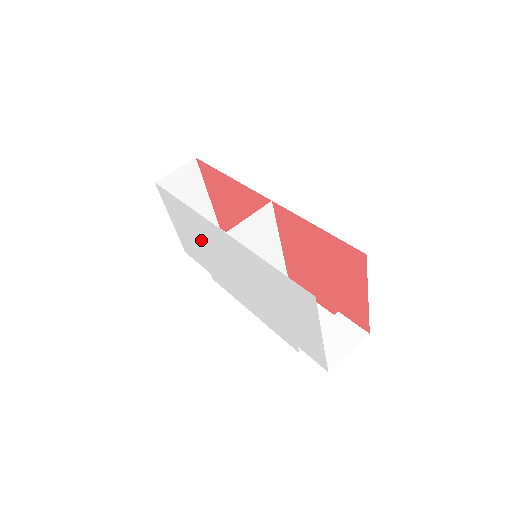
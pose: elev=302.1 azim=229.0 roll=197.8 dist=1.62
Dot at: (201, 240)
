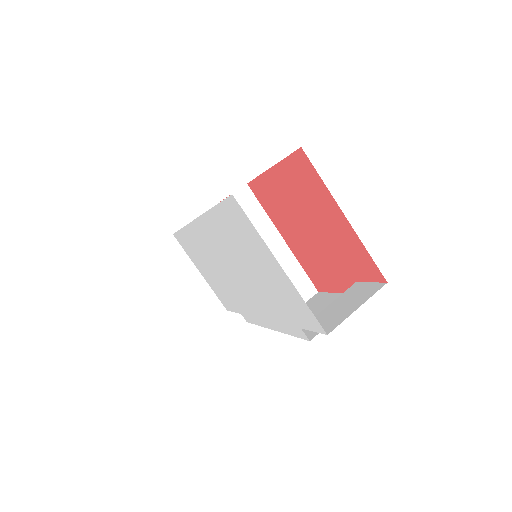
Dot at: (210, 266)
